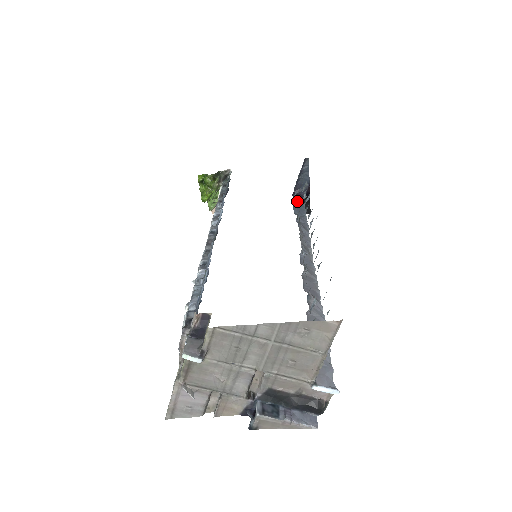
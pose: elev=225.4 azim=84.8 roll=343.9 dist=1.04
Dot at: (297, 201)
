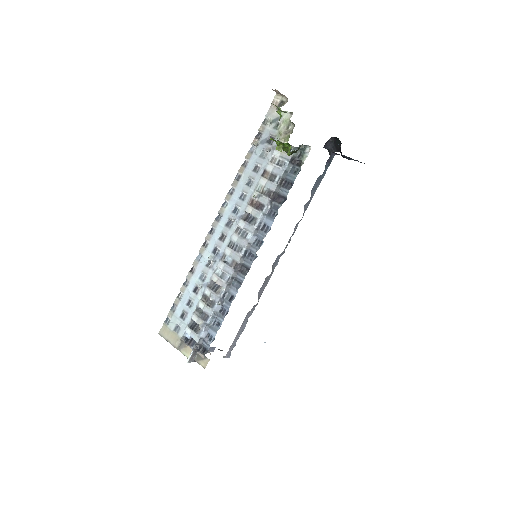
Dot at: (328, 163)
